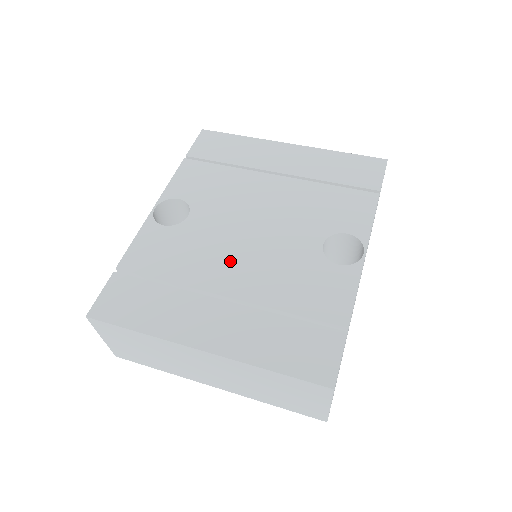
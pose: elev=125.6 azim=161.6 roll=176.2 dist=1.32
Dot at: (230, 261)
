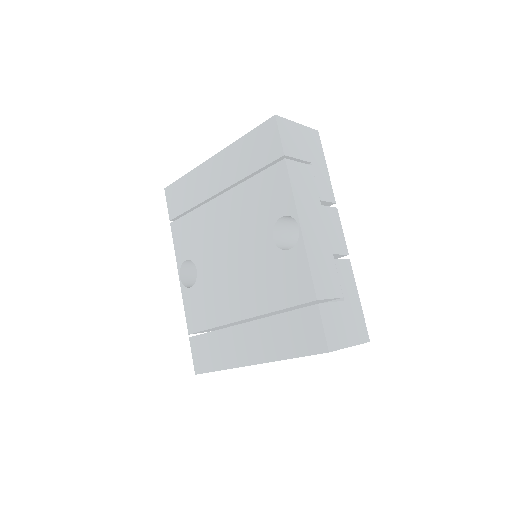
Dot at: (233, 291)
